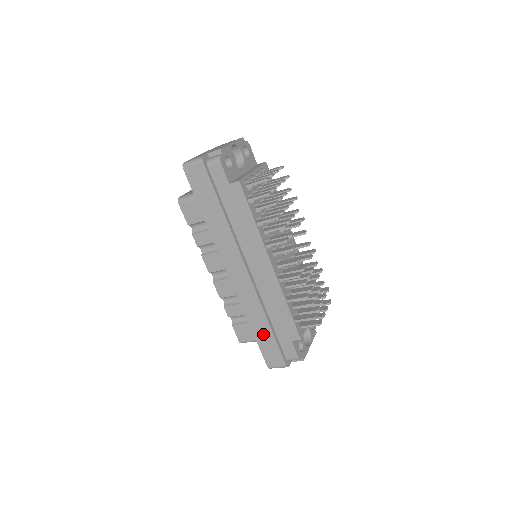
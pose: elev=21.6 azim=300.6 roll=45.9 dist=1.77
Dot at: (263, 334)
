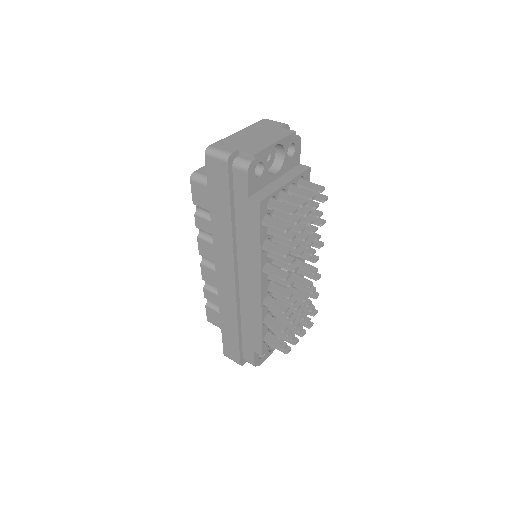
Dot at: (230, 332)
